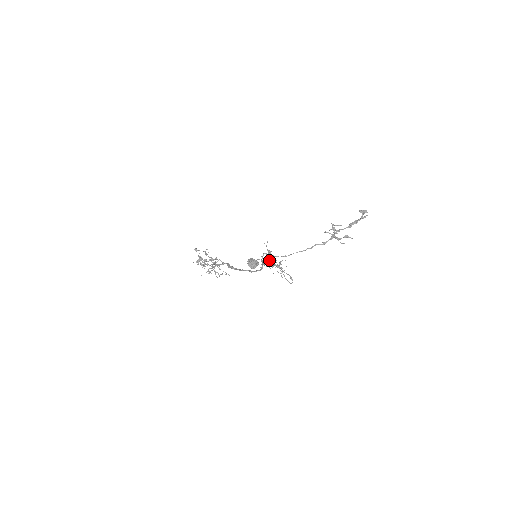
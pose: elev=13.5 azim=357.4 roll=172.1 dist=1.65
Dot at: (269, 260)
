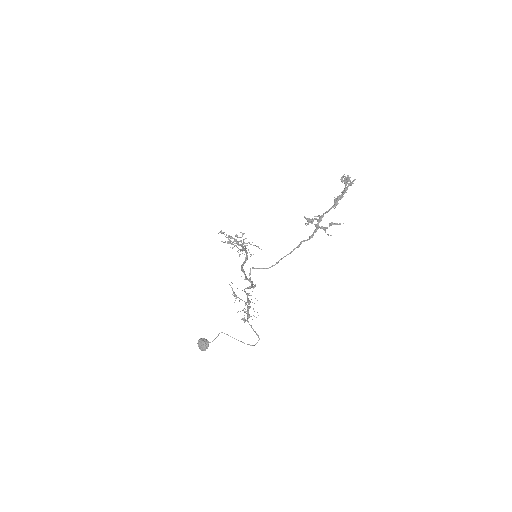
Dot at: (219, 333)
